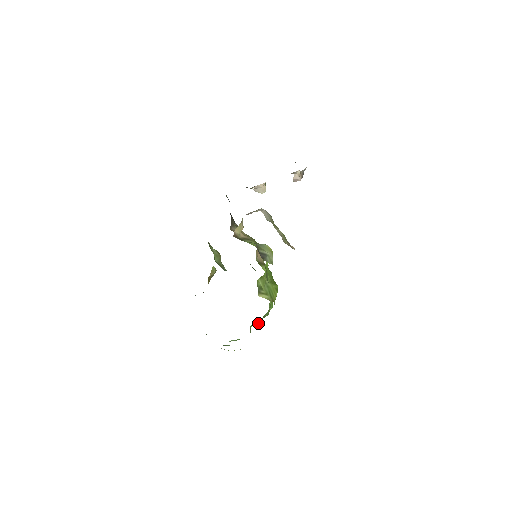
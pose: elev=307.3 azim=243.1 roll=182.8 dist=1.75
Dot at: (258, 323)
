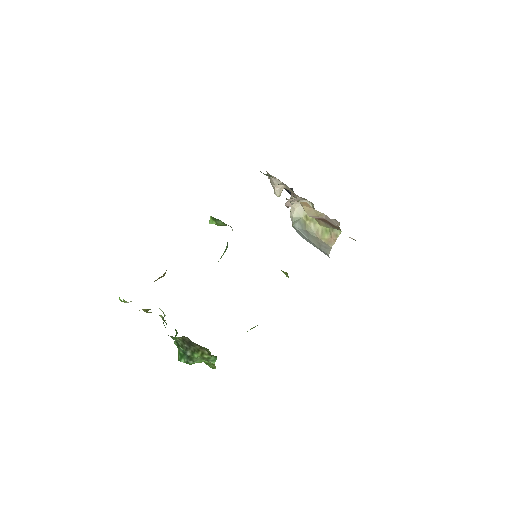
Dot at: occluded
